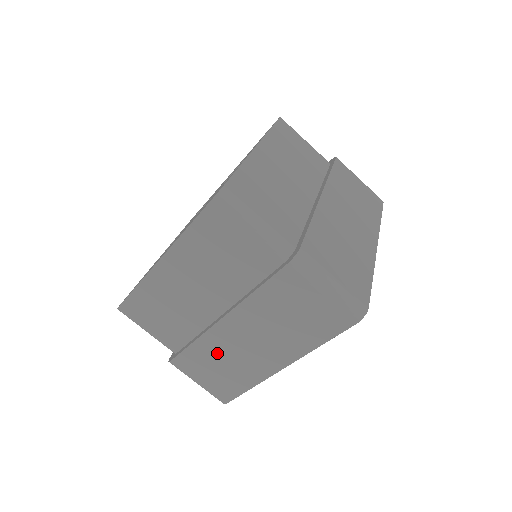
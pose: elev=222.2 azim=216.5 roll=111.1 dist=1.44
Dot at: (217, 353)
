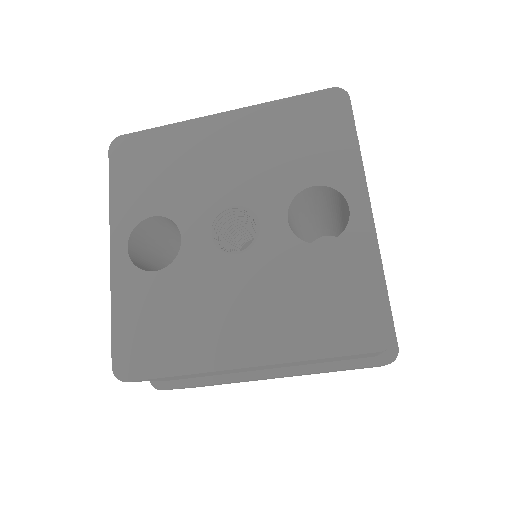
Dot at: occluded
